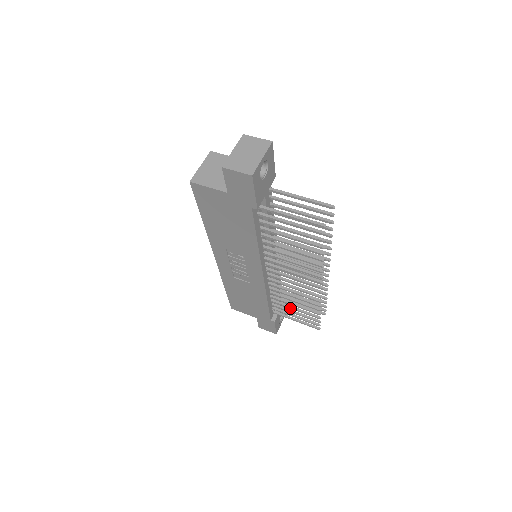
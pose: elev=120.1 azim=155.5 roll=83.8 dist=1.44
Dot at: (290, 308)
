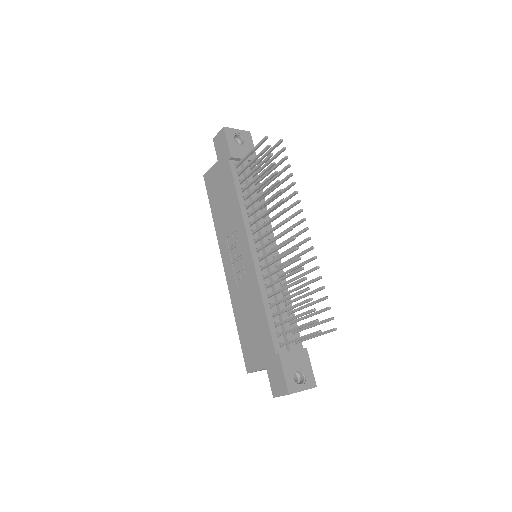
Dot at: (287, 310)
